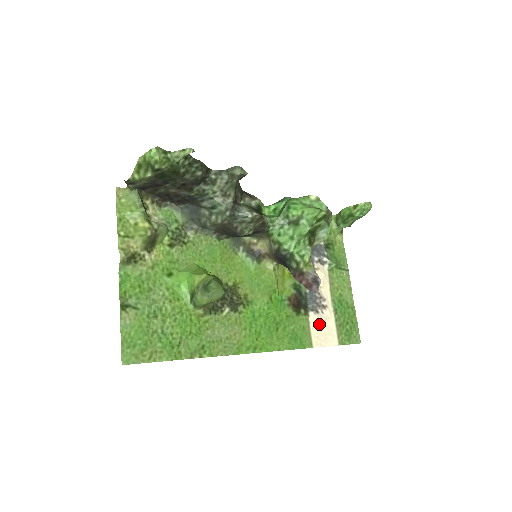
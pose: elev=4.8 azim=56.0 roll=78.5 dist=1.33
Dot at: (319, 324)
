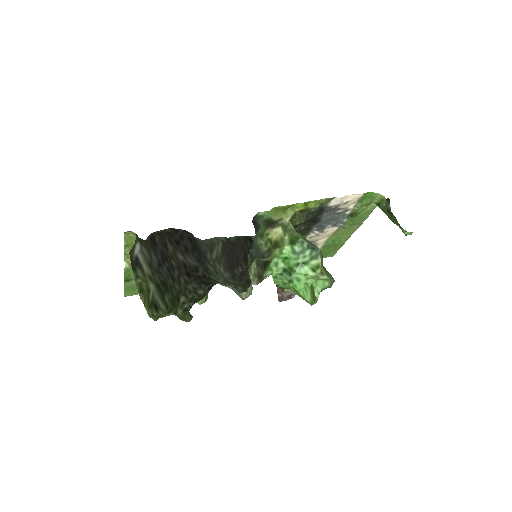
Dot at: occluded
